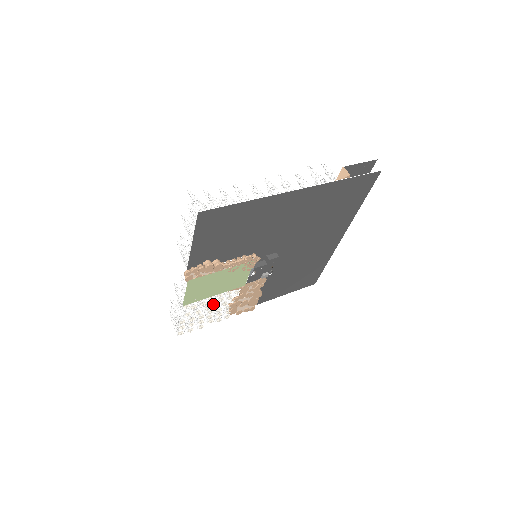
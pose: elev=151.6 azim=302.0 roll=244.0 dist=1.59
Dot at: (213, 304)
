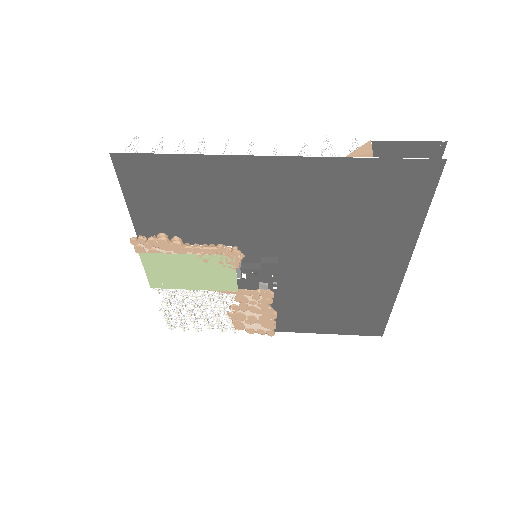
Dot at: (202, 303)
